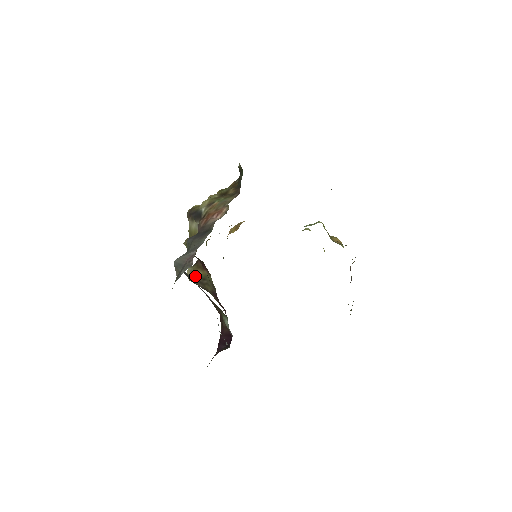
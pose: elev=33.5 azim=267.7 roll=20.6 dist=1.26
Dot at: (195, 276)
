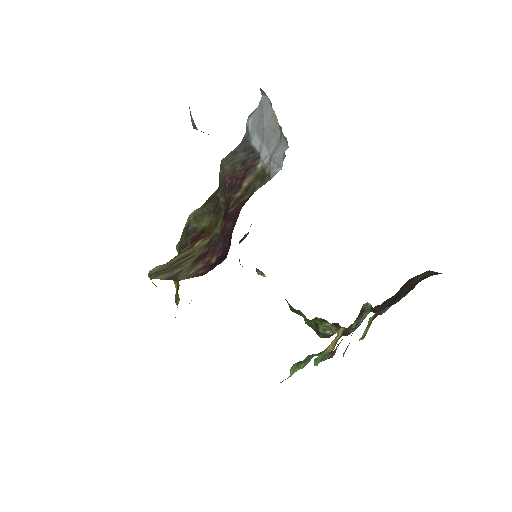
Dot at: (167, 265)
